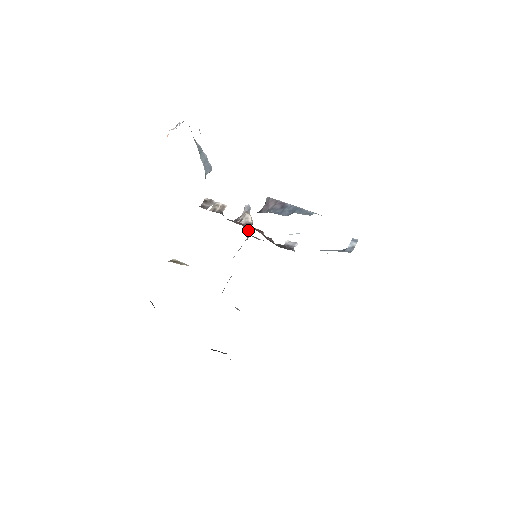
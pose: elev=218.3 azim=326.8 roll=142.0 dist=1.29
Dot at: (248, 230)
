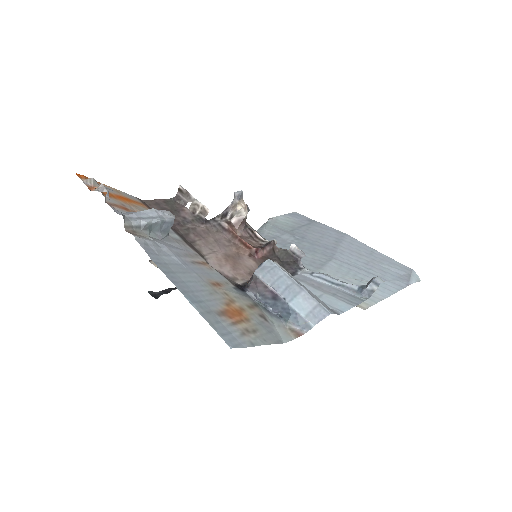
Dot at: (242, 227)
